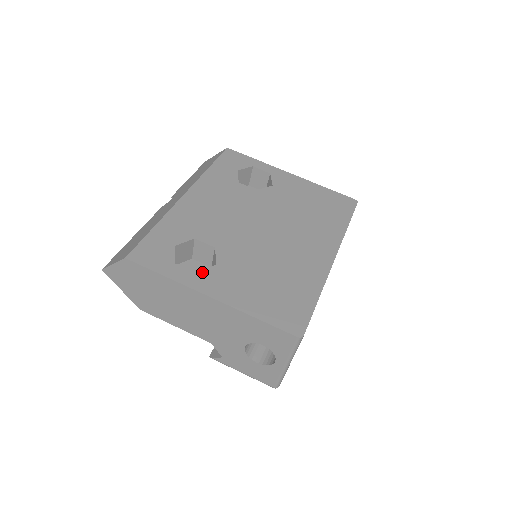
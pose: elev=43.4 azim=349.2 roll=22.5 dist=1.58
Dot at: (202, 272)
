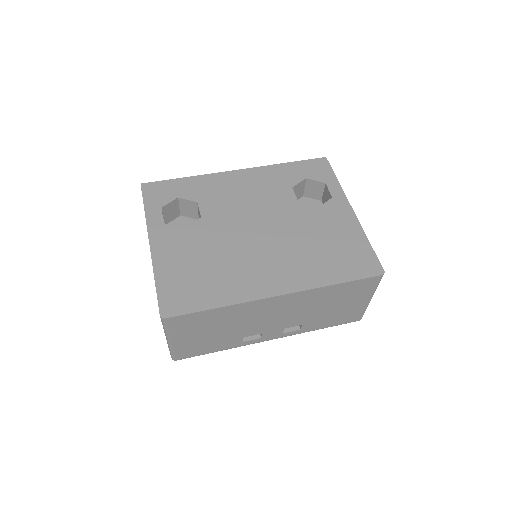
Dot at: (168, 225)
